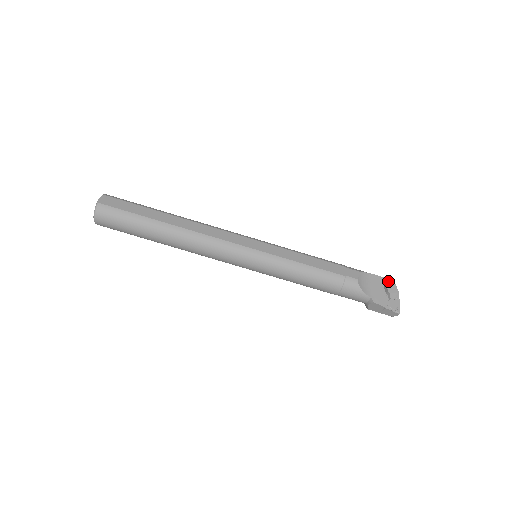
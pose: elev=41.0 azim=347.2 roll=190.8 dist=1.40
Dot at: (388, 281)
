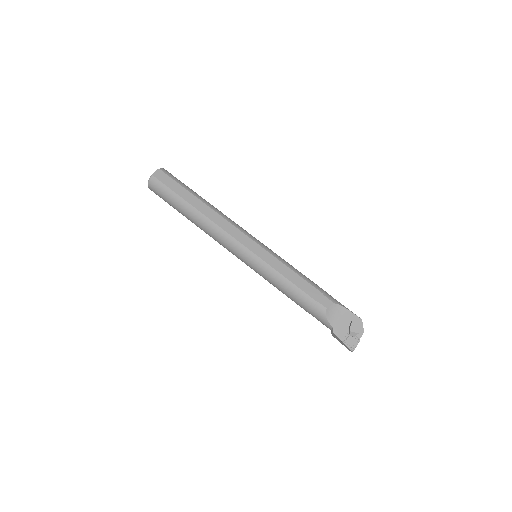
Dot at: (355, 320)
